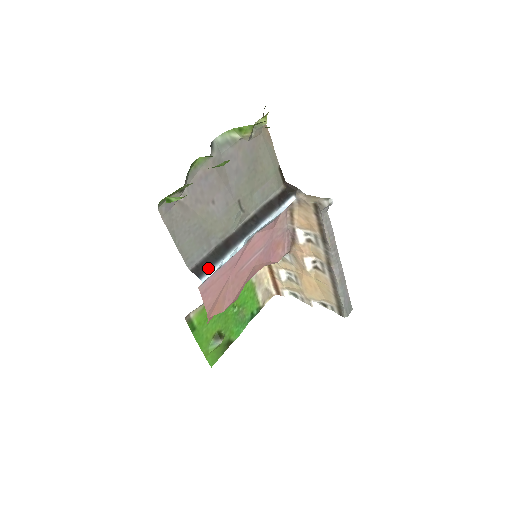
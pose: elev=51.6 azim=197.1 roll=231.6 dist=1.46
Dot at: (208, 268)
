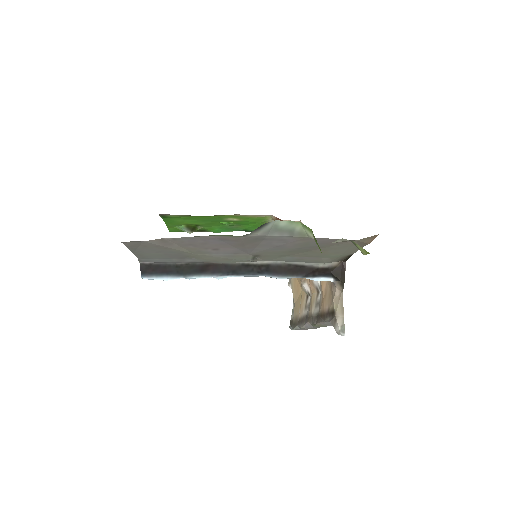
Dot at: (160, 273)
